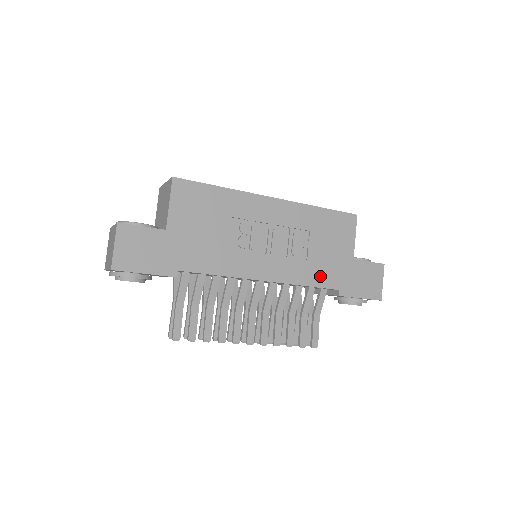
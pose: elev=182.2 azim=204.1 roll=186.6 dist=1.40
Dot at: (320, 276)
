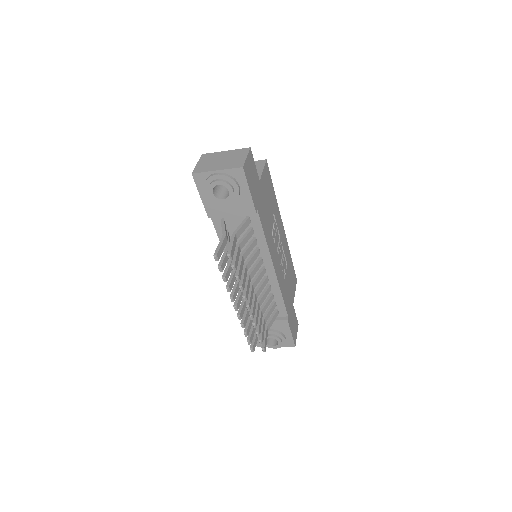
Dot at: (286, 297)
